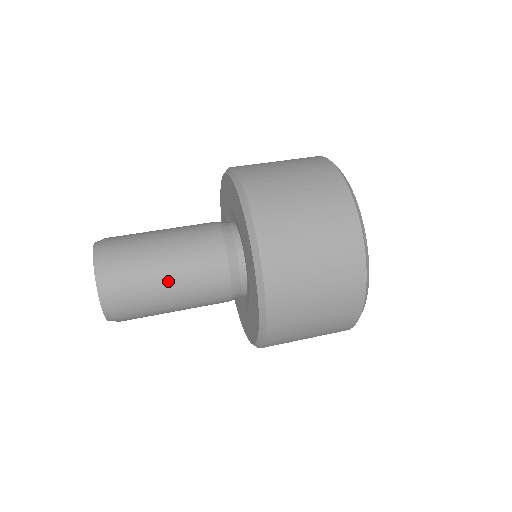
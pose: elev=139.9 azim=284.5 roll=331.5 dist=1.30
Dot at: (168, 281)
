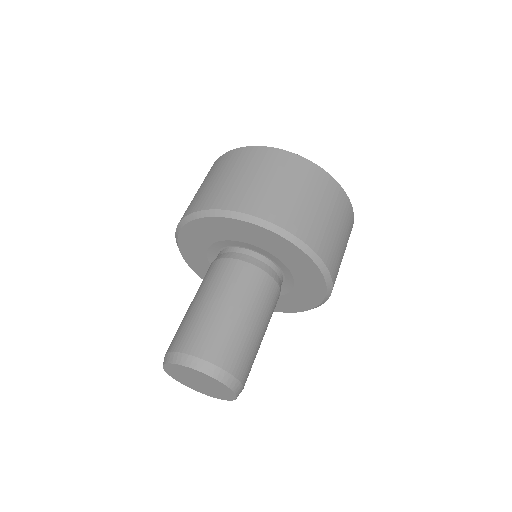
Dot at: occluded
